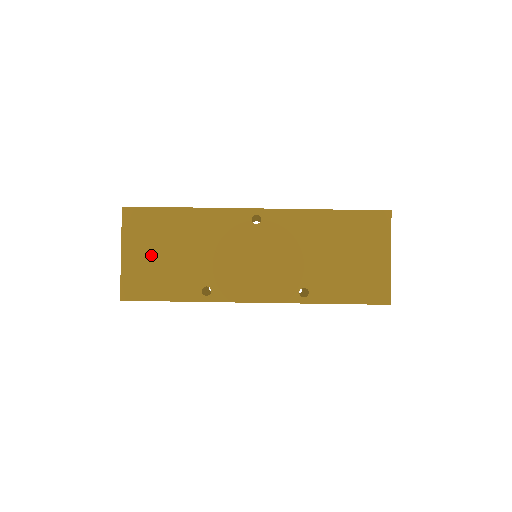
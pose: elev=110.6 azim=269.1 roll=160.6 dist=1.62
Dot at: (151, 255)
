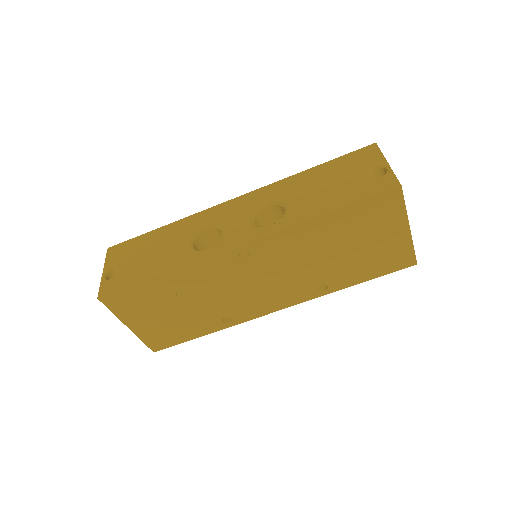
Dot at: (156, 318)
